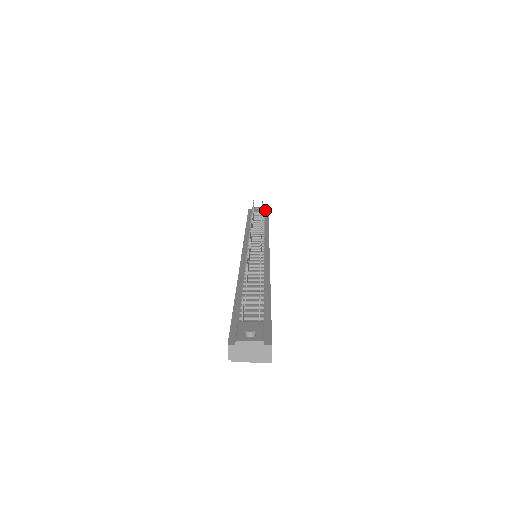
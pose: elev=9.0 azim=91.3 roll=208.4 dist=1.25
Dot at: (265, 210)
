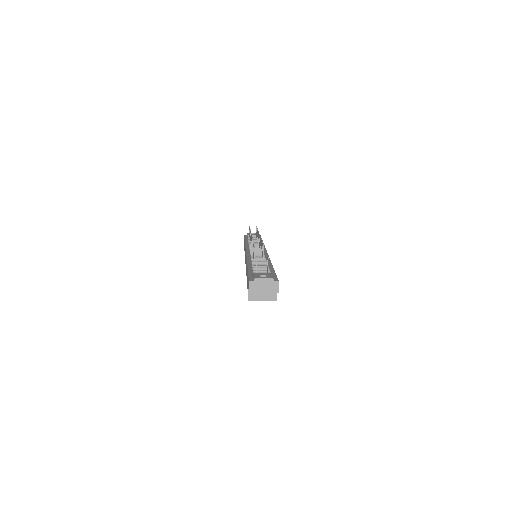
Dot at: occluded
